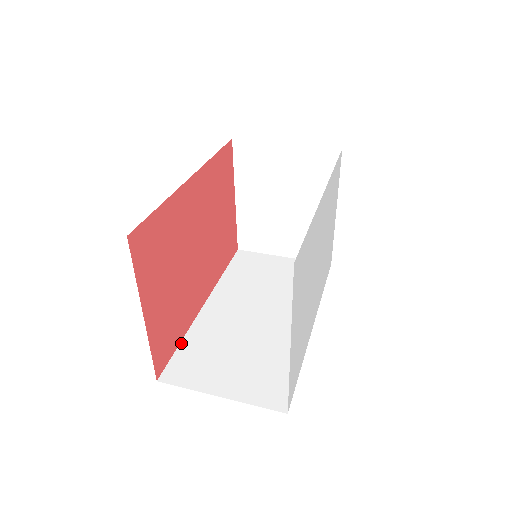
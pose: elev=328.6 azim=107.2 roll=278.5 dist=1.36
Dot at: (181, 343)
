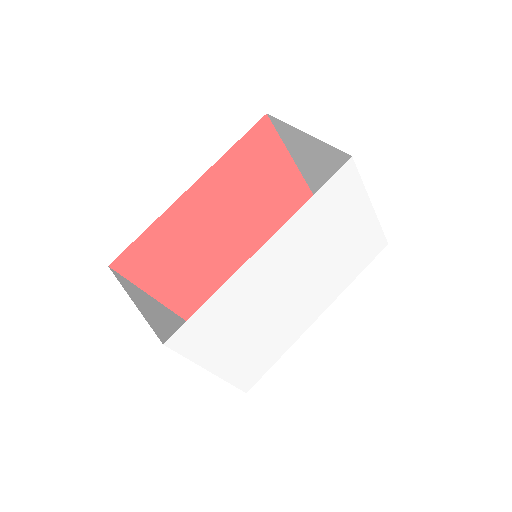
Dot at: occluded
